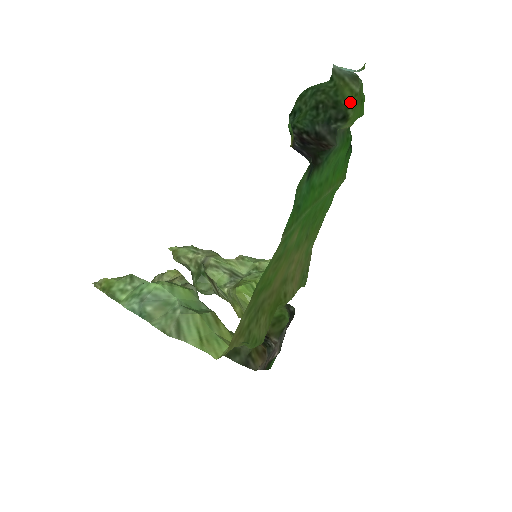
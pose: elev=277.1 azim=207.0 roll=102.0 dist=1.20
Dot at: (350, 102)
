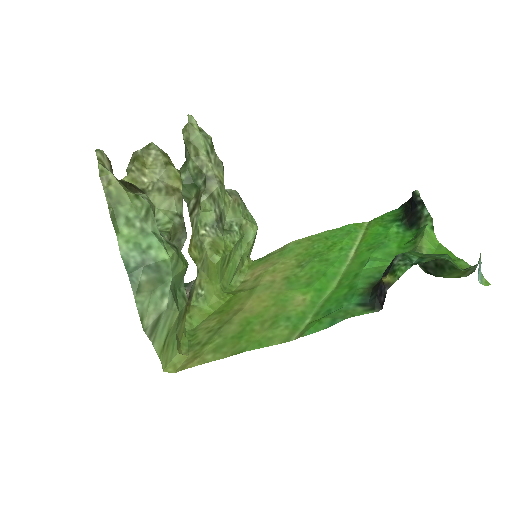
Dot at: (447, 277)
